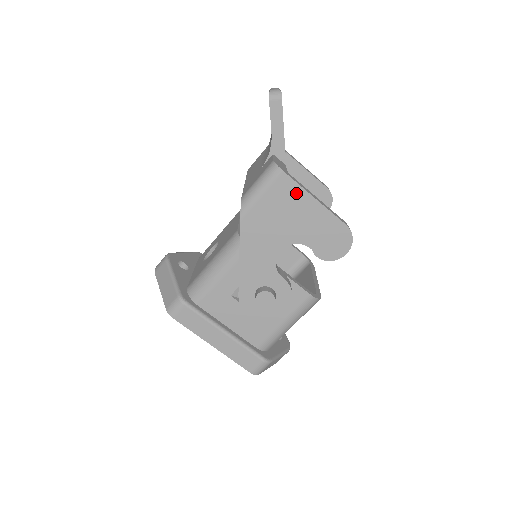
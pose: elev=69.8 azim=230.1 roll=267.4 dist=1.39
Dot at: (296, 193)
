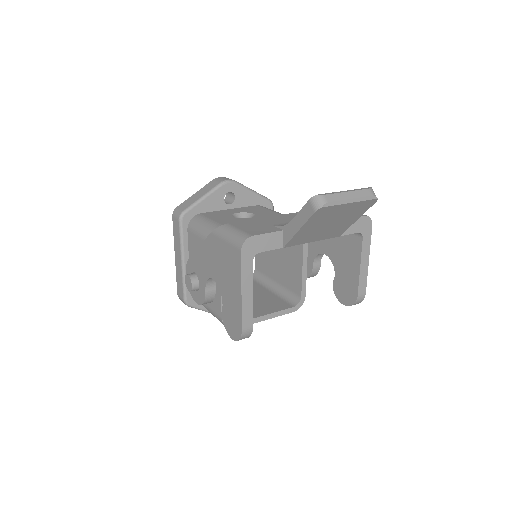
Dot at: (237, 271)
